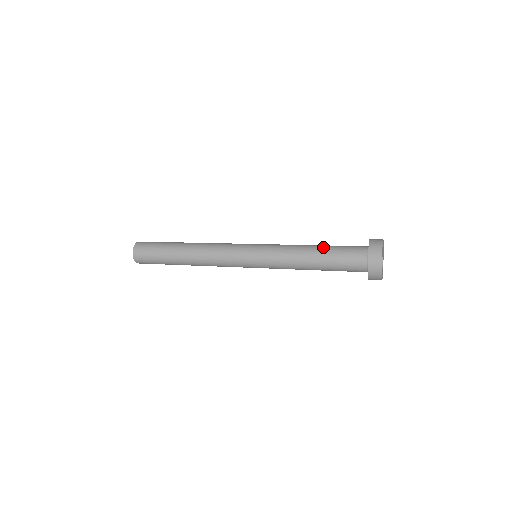
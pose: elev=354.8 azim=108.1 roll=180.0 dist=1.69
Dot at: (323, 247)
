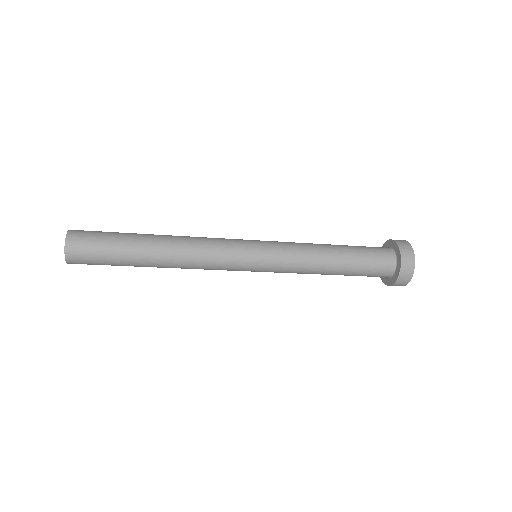
Dot at: occluded
